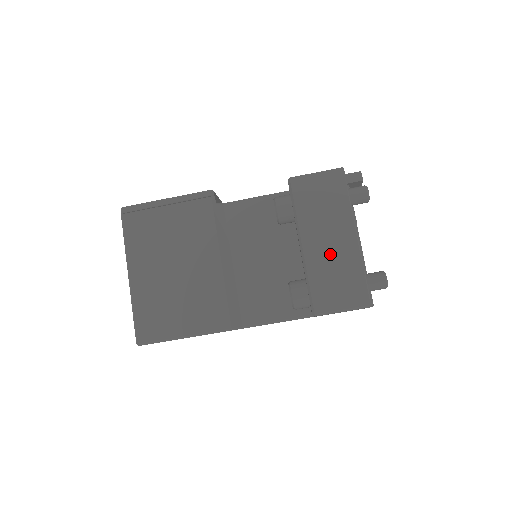
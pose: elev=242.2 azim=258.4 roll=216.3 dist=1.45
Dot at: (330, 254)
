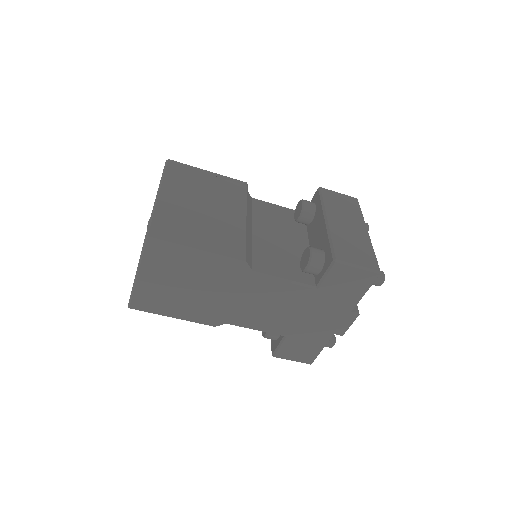
Dot at: (349, 232)
